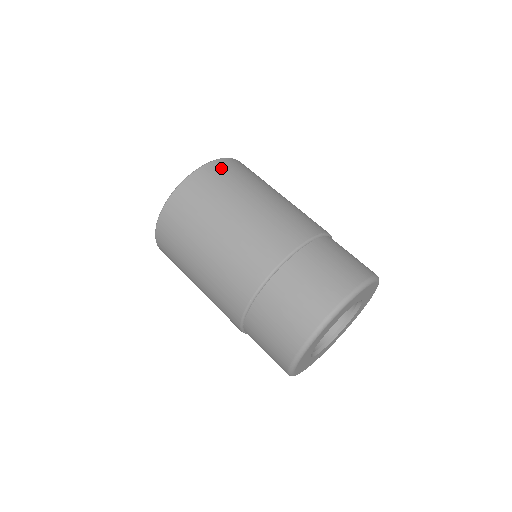
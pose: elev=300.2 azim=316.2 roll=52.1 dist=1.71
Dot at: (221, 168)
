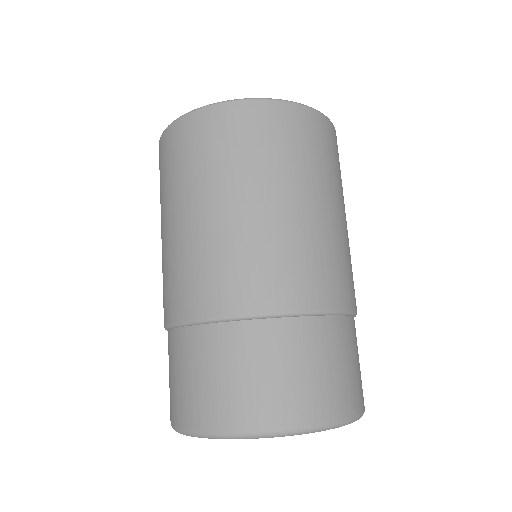
Dot at: (246, 119)
